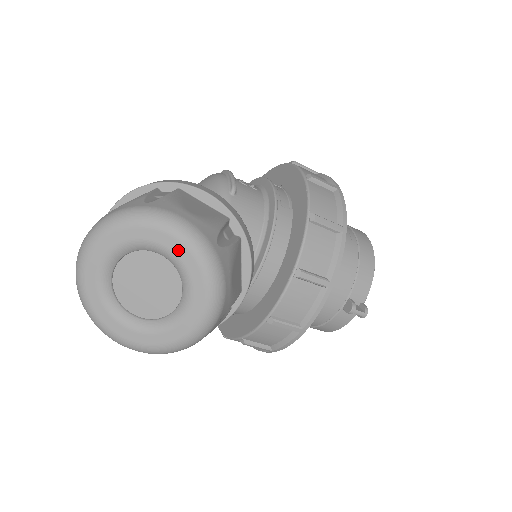
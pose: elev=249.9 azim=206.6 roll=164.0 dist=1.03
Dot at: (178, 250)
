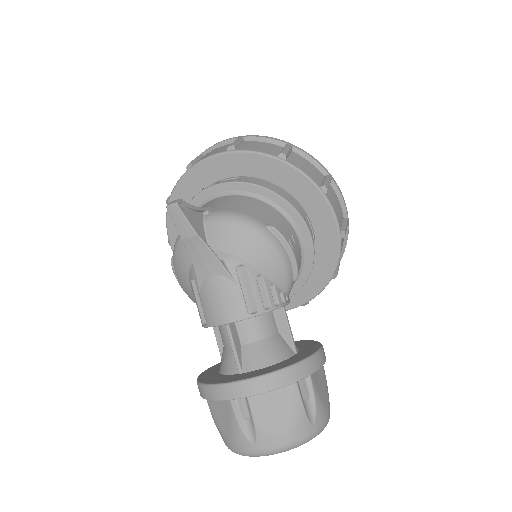
Dot at: occluded
